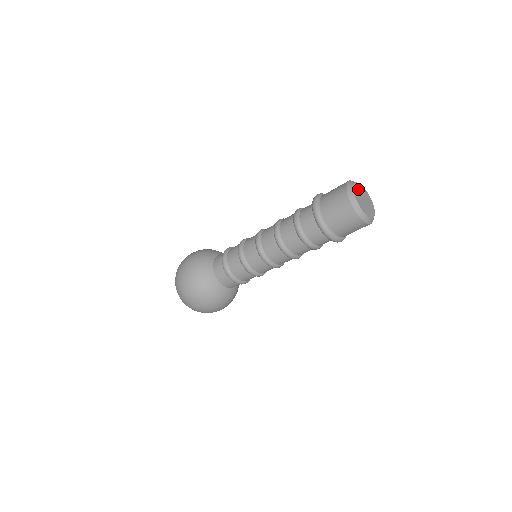
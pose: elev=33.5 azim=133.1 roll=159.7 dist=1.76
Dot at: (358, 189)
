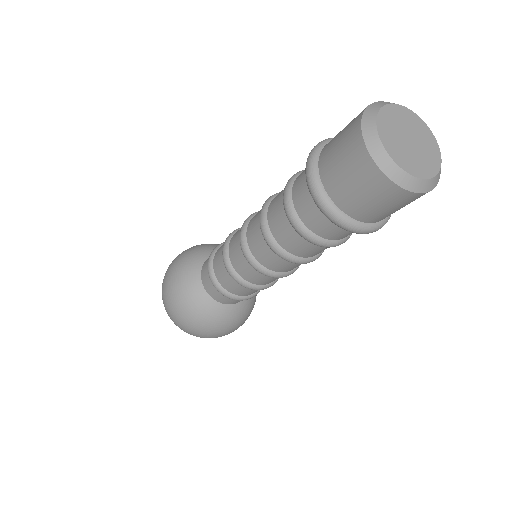
Dot at: (392, 119)
